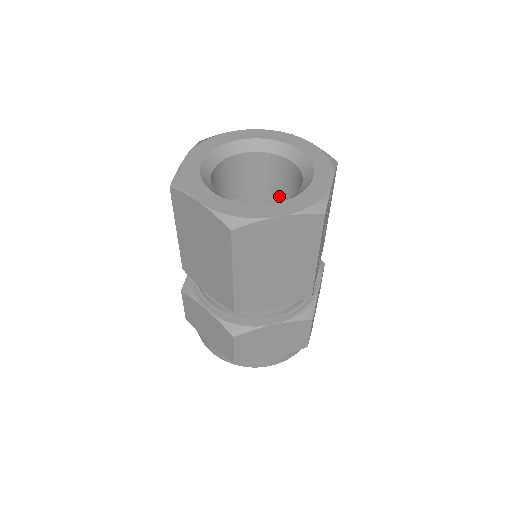
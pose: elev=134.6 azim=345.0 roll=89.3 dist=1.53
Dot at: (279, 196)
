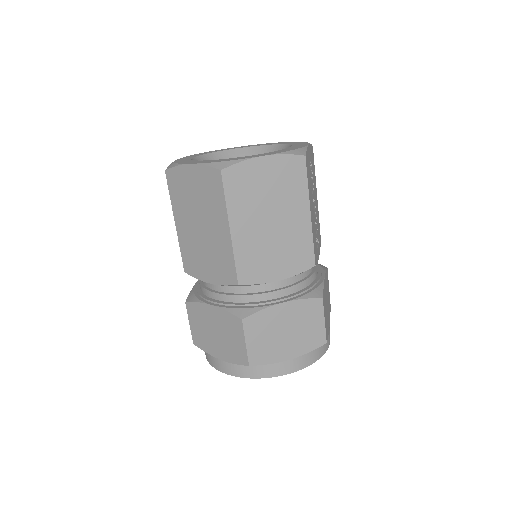
Dot at: occluded
